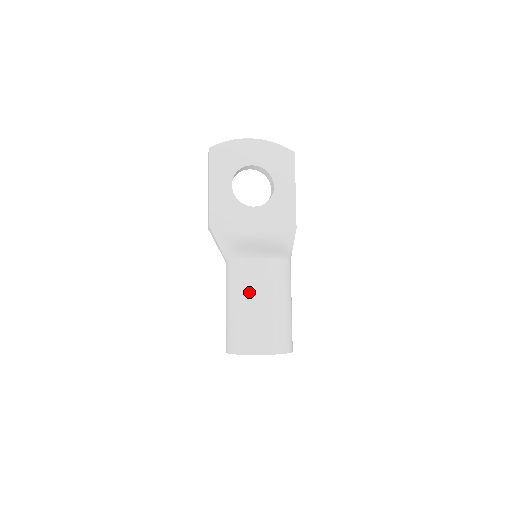
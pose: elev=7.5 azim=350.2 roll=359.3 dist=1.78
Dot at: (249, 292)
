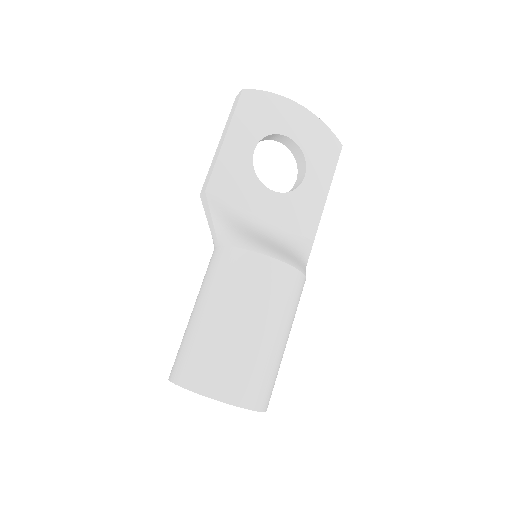
Dot at: (243, 303)
